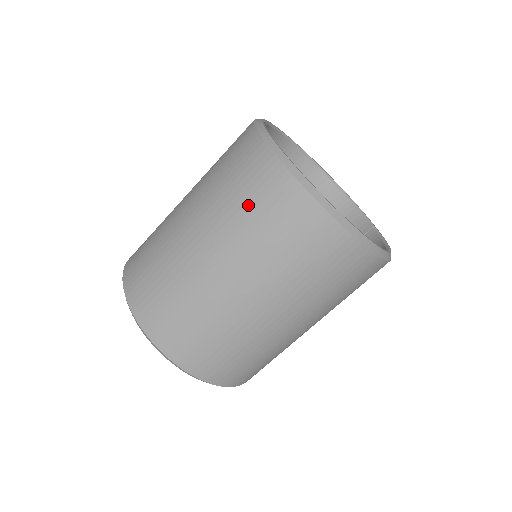
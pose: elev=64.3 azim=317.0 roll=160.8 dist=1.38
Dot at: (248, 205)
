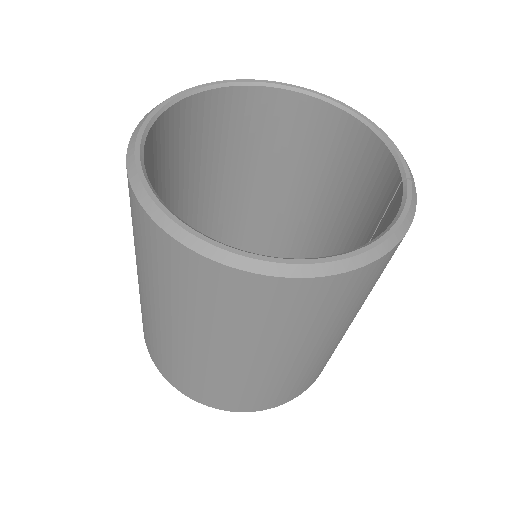
Dot at: (137, 240)
